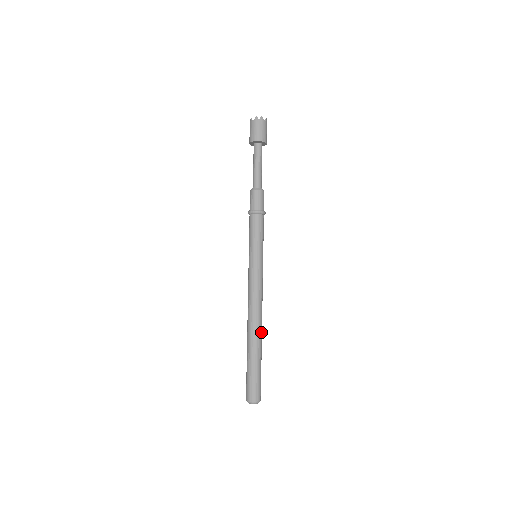
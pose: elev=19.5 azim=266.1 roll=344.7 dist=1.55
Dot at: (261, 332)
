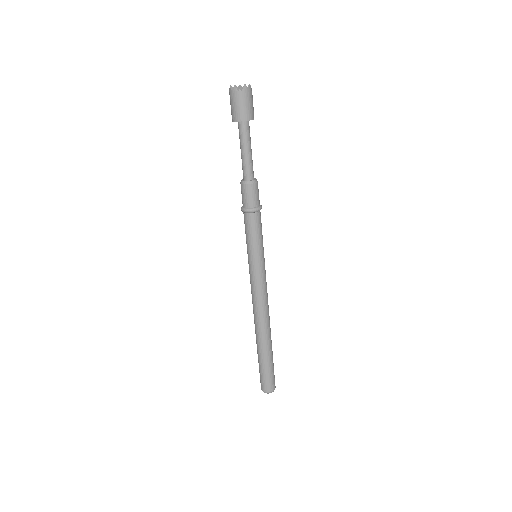
Dot at: (270, 328)
